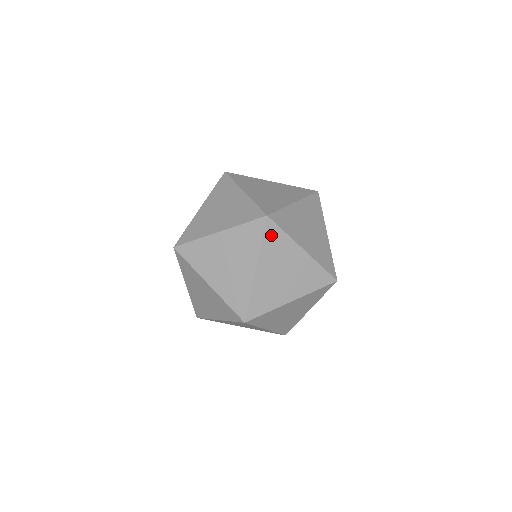
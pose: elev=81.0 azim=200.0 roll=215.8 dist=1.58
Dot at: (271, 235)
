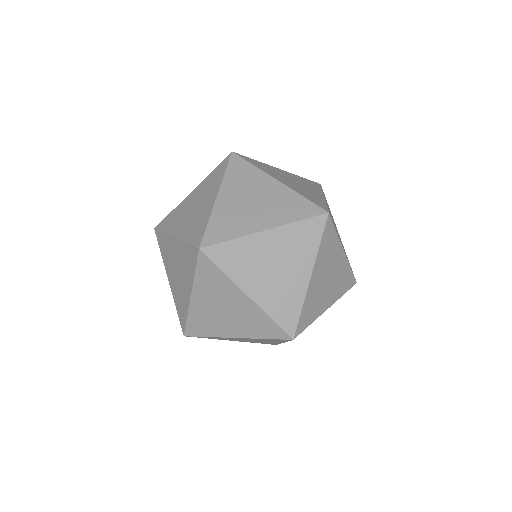
Dot at: occluded
